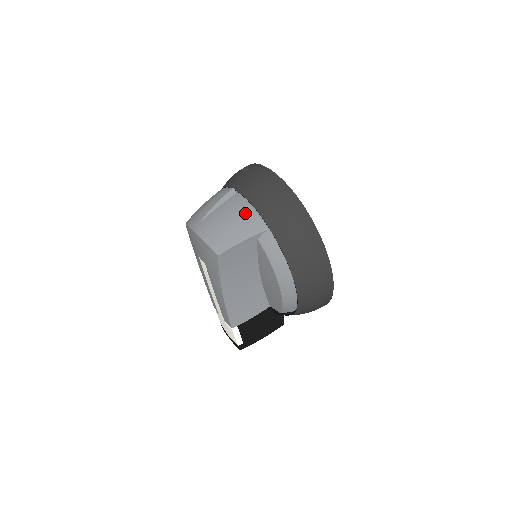
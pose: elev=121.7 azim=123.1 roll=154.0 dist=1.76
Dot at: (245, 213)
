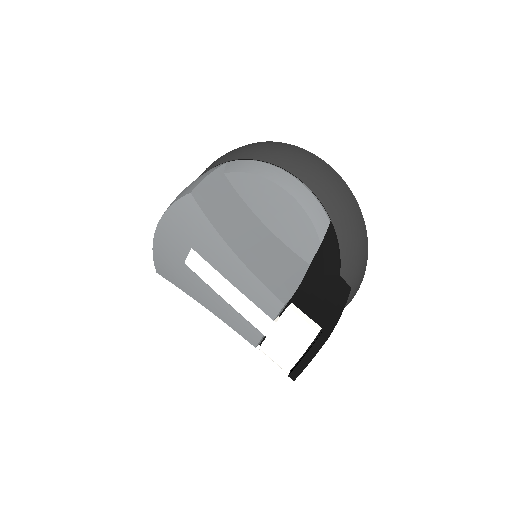
Dot at: occluded
